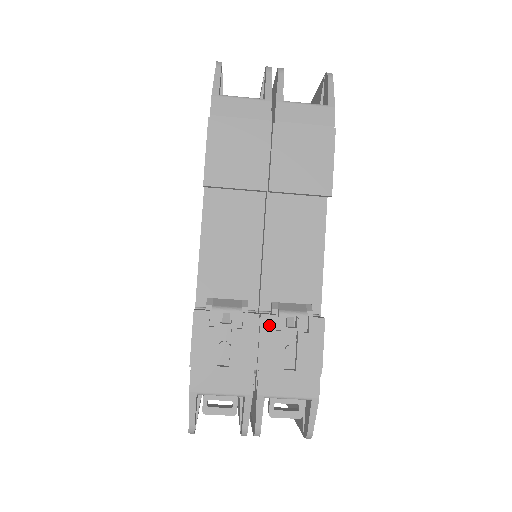
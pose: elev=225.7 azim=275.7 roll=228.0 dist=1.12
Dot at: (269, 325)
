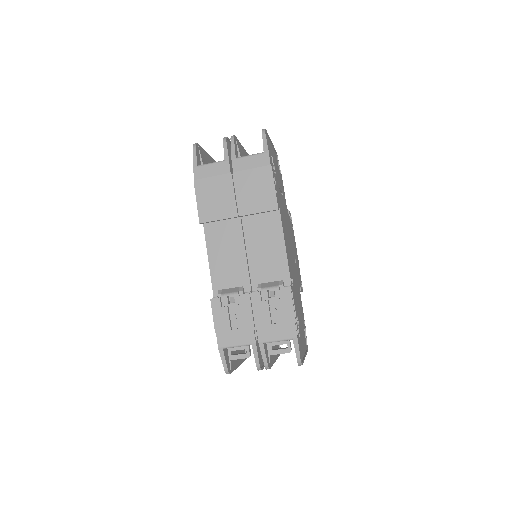
Dot at: (257, 298)
